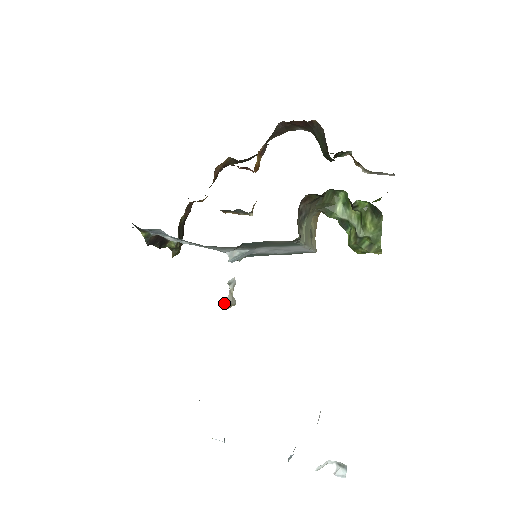
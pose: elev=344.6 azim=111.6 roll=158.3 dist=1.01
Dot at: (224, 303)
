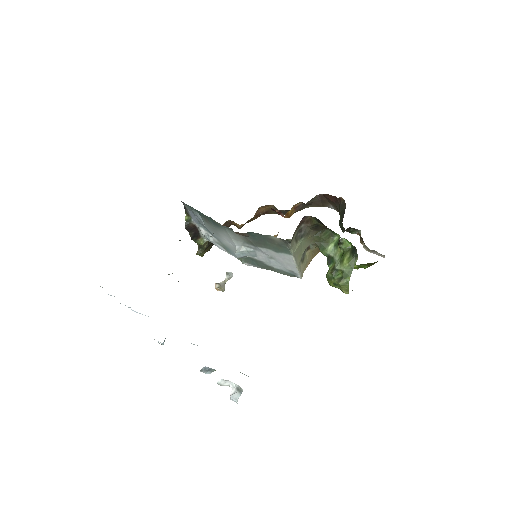
Dot at: (216, 283)
